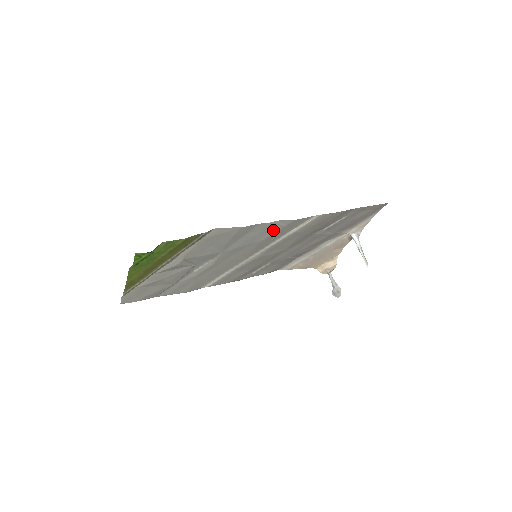
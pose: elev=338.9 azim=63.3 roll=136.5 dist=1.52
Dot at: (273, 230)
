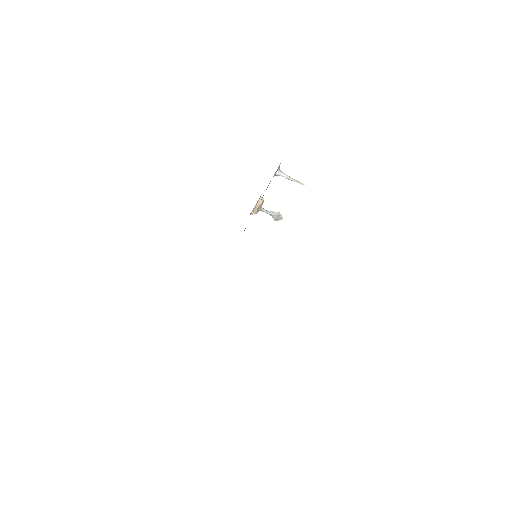
Dot at: occluded
